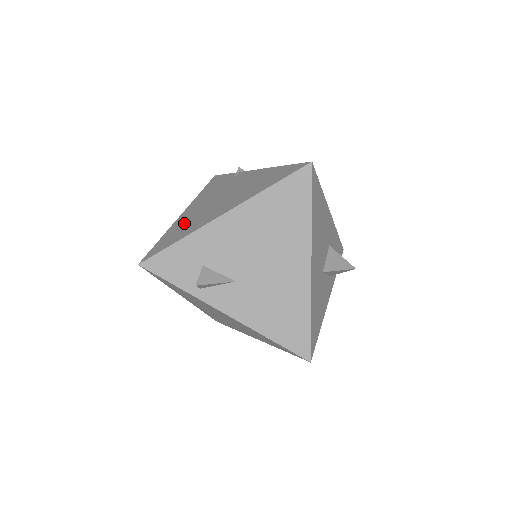
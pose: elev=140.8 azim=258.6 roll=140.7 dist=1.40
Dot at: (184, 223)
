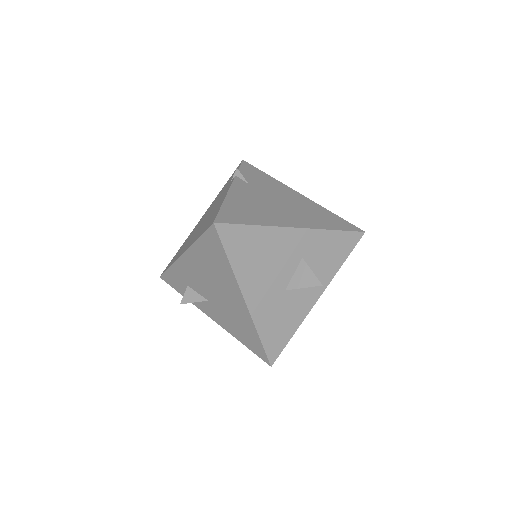
Dot at: (187, 240)
